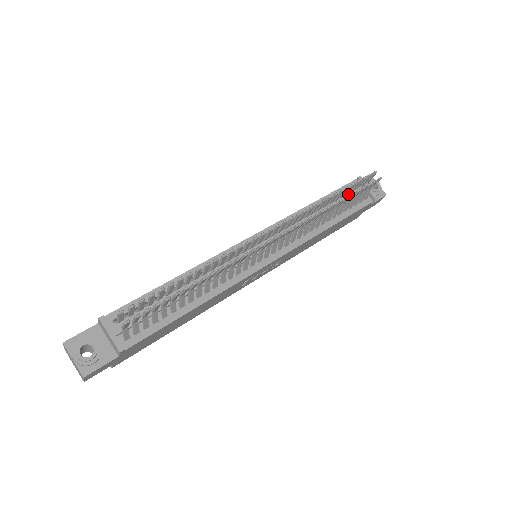
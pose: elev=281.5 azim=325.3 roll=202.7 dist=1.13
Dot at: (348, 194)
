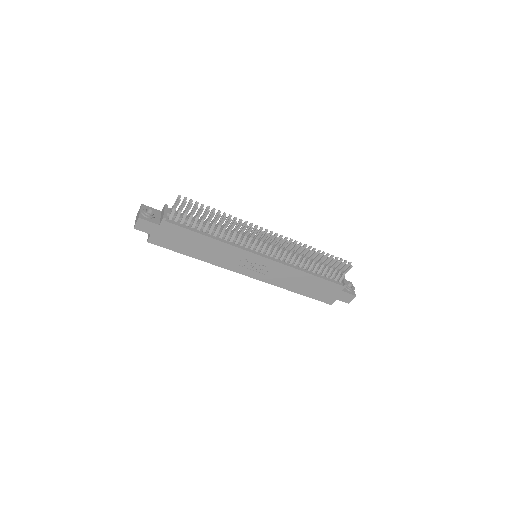
Dot at: occluded
